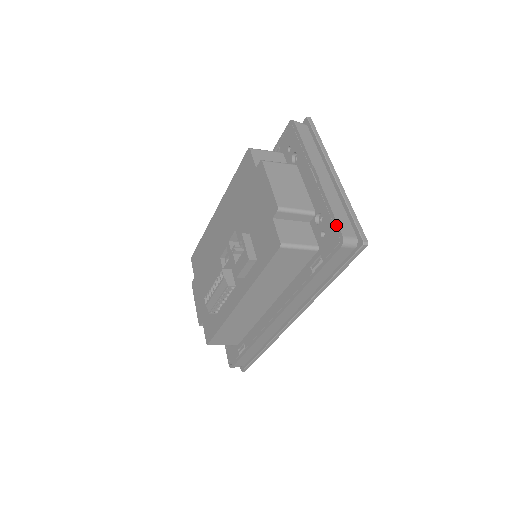
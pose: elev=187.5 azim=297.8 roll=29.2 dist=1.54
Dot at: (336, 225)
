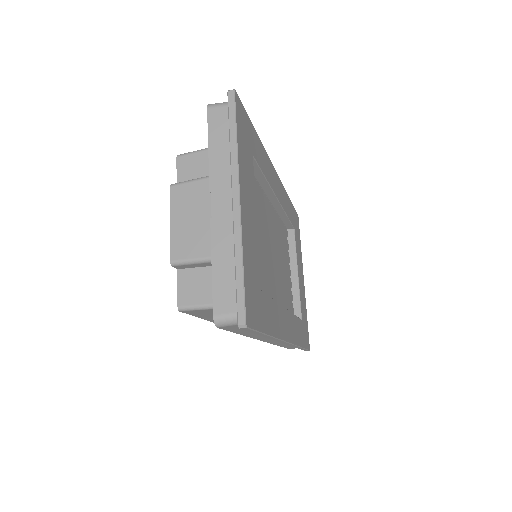
Dot at: (213, 296)
